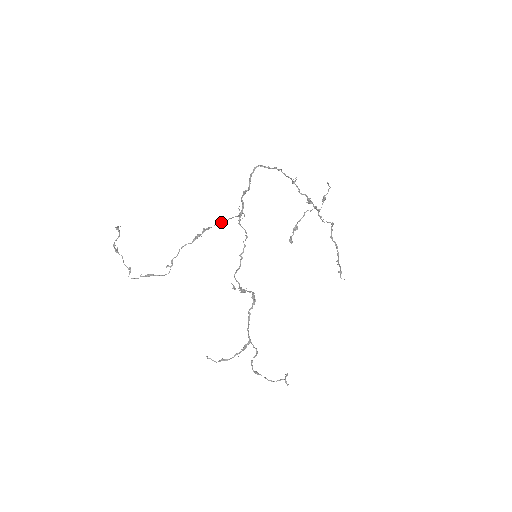
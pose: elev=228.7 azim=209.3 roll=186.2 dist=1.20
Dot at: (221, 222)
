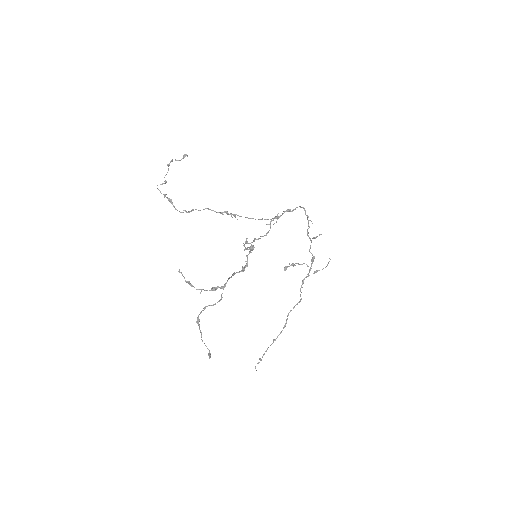
Dot at: (251, 218)
